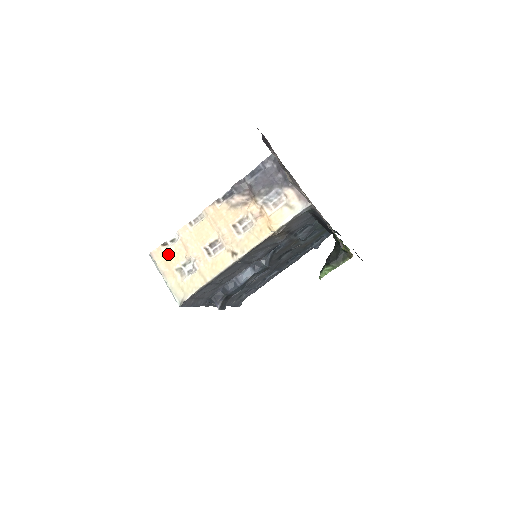
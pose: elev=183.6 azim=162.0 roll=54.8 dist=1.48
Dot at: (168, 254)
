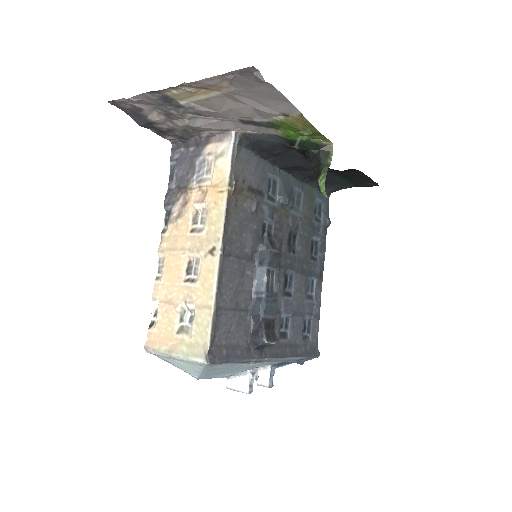
Dot at: (160, 328)
